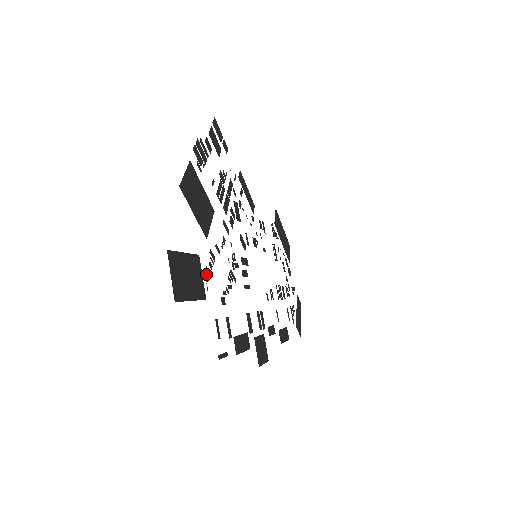
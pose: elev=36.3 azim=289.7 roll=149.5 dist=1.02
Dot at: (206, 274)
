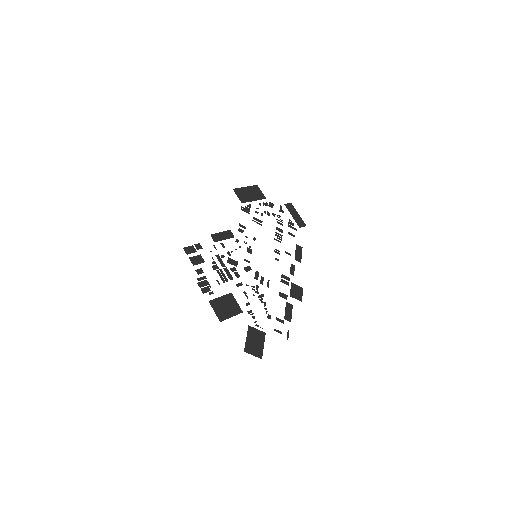
Dot at: (256, 325)
